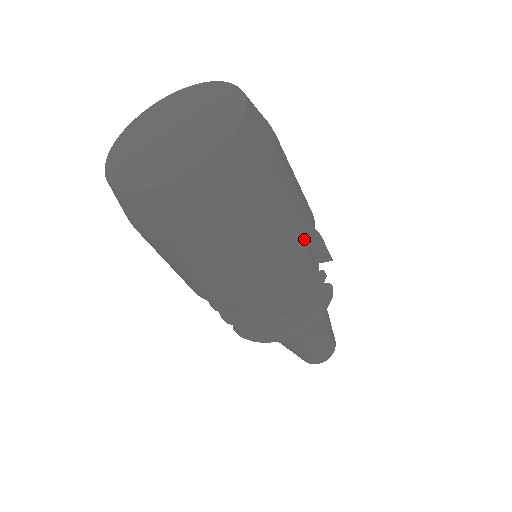
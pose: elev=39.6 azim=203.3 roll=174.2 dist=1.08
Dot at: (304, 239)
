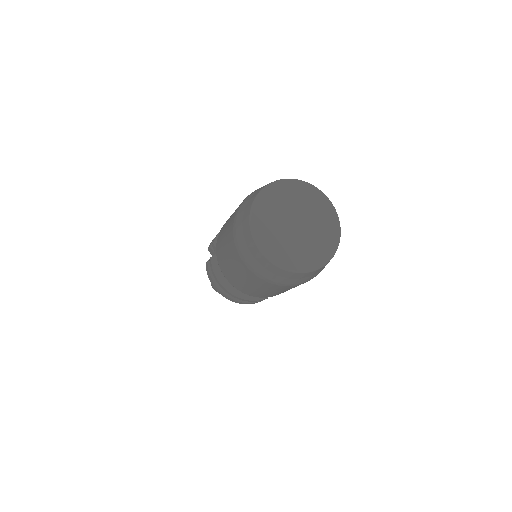
Dot at: (278, 294)
